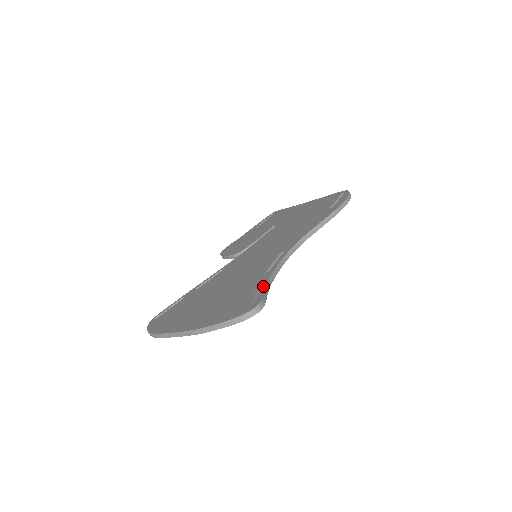
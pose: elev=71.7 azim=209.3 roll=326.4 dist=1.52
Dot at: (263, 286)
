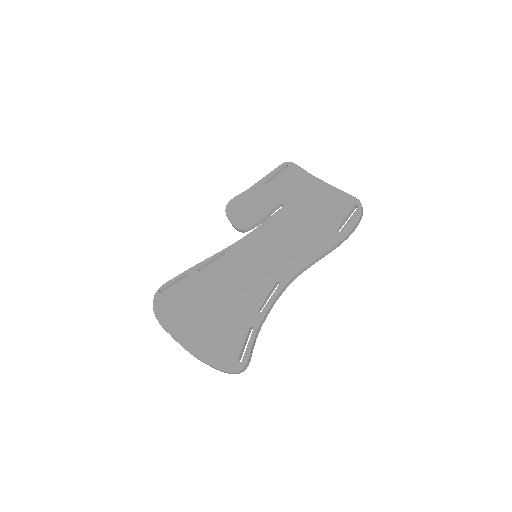
Dot at: (252, 338)
